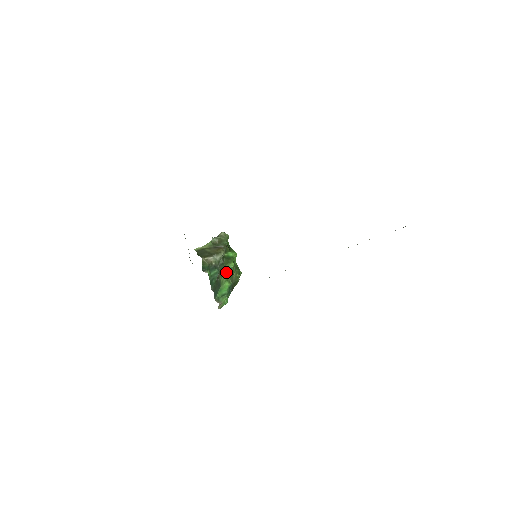
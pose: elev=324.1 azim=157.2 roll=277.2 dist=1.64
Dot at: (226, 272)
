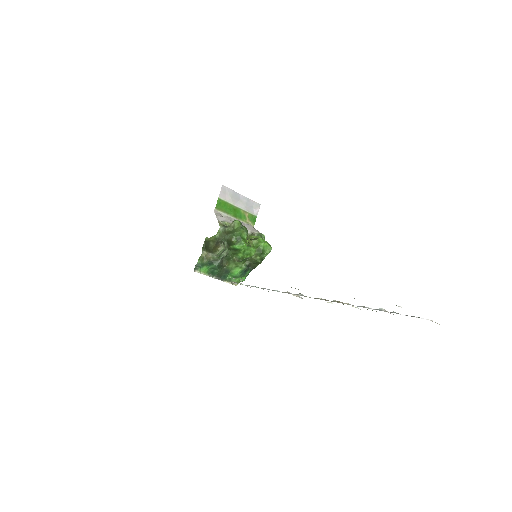
Dot at: (236, 260)
